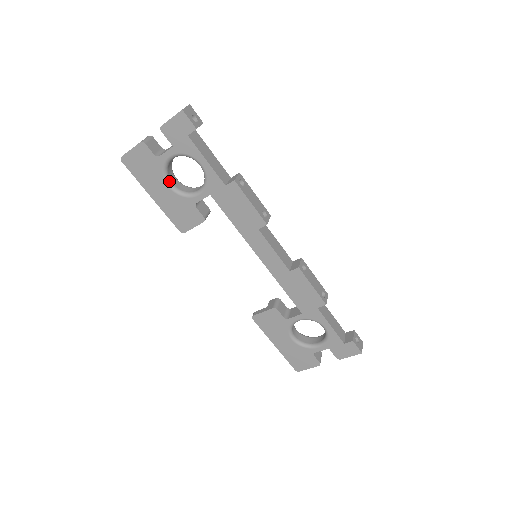
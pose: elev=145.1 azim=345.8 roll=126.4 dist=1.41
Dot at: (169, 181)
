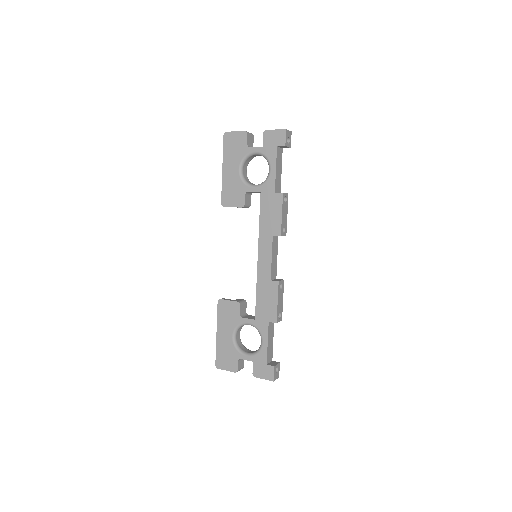
Dot at: (242, 167)
